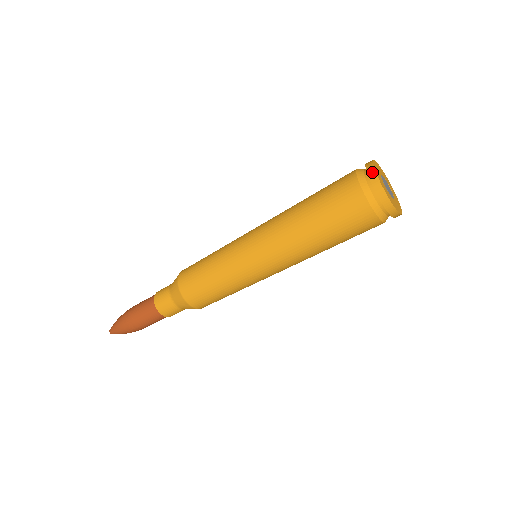
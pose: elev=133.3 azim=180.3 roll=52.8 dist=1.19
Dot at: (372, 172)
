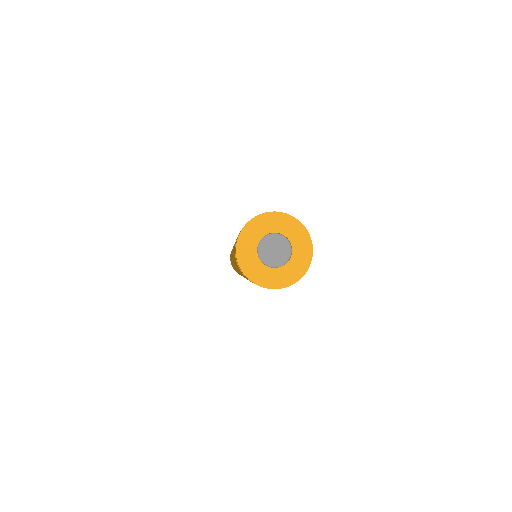
Dot at: (236, 242)
